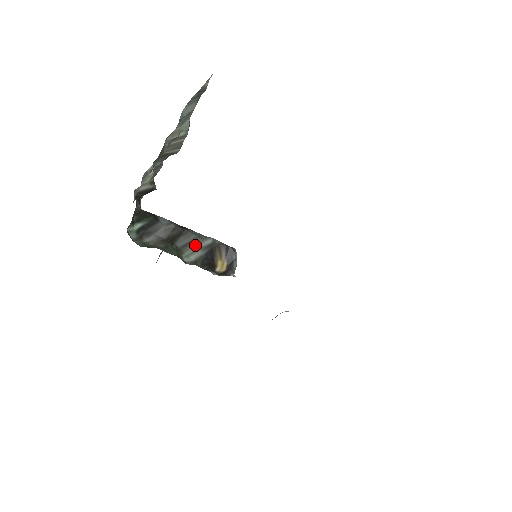
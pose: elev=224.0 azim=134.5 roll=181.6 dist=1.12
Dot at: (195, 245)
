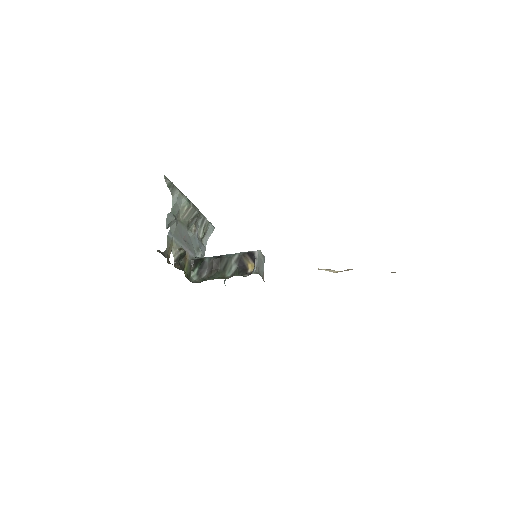
Dot at: (229, 263)
